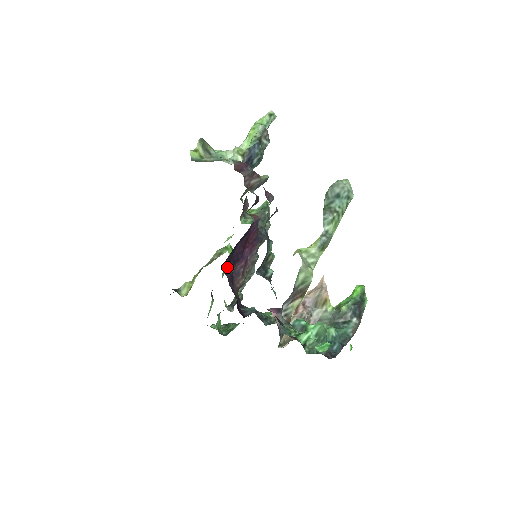
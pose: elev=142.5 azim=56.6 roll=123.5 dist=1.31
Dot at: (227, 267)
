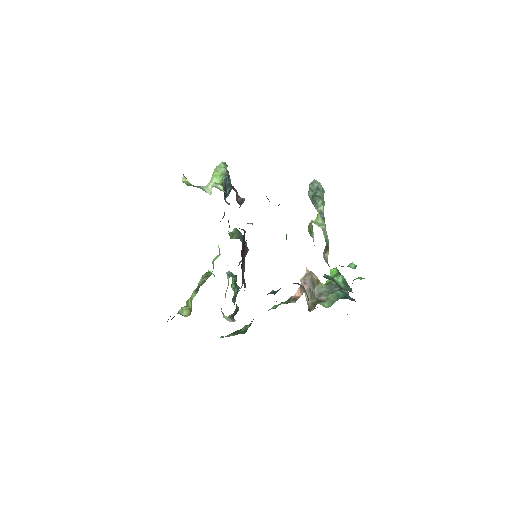
Dot at: occluded
